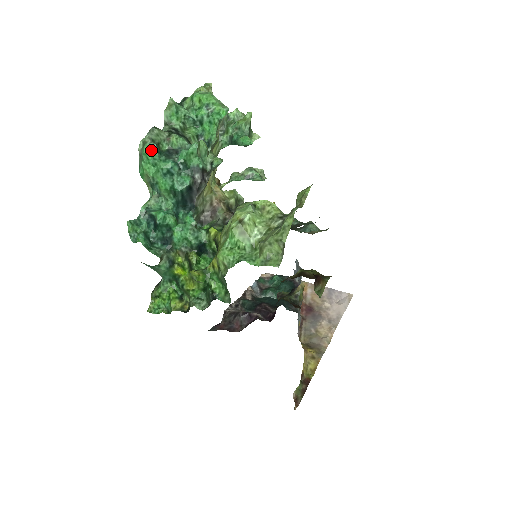
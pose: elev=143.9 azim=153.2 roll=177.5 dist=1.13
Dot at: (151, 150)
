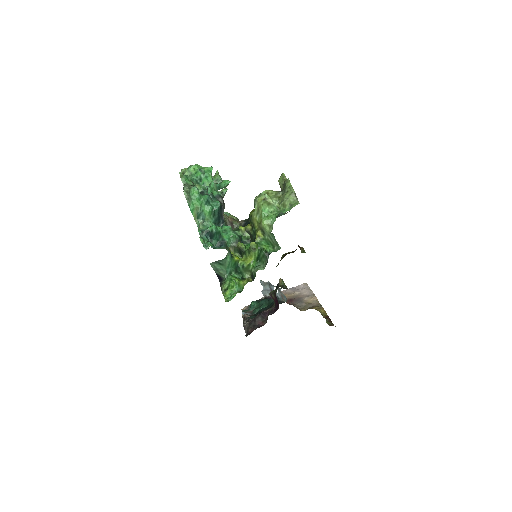
Dot at: (196, 190)
